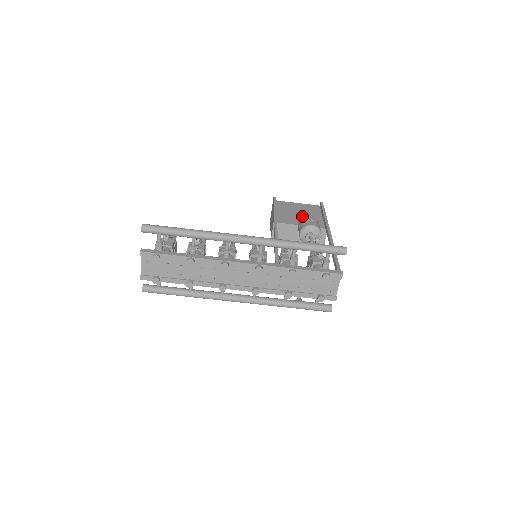
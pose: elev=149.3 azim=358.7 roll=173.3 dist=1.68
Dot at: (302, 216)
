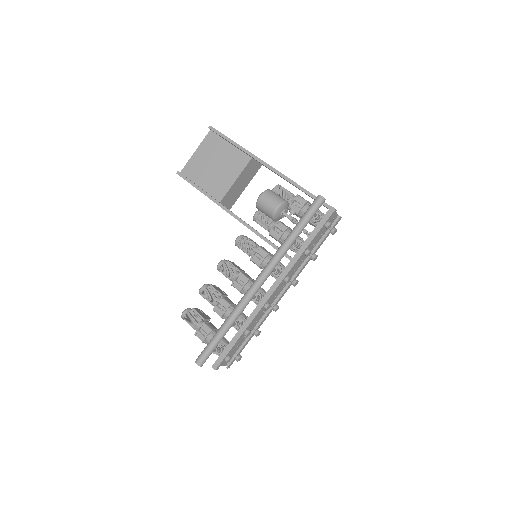
Dot at: (221, 166)
